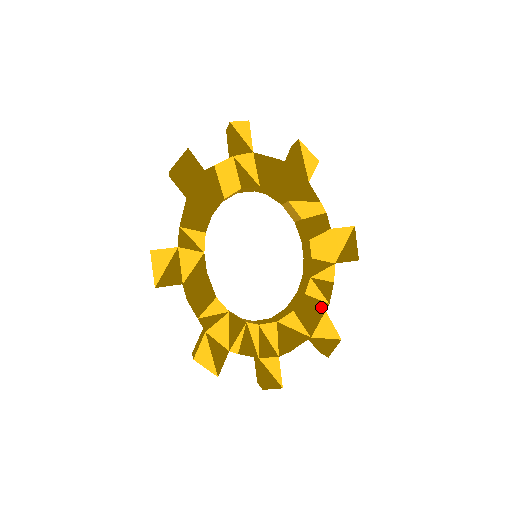
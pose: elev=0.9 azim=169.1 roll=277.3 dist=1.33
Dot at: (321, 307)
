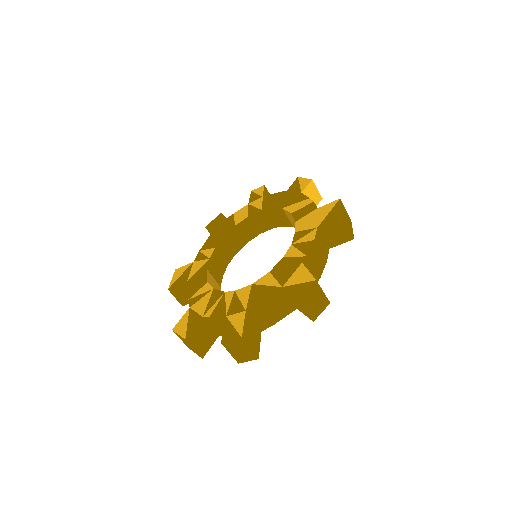
Dot at: (298, 261)
